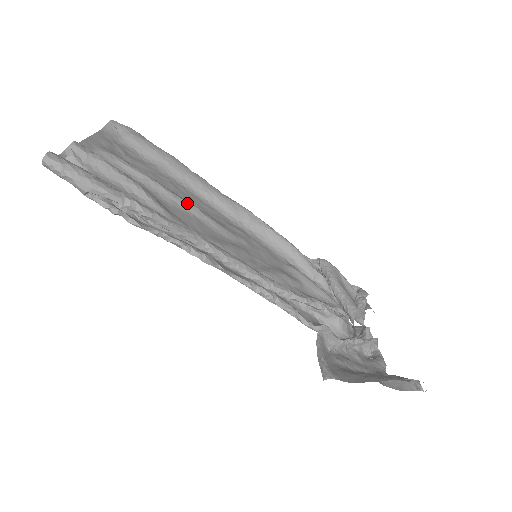
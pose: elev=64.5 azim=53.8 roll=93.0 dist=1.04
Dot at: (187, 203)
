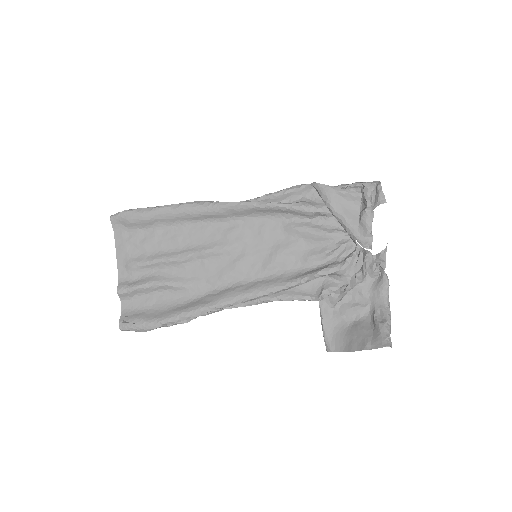
Dot at: (192, 256)
